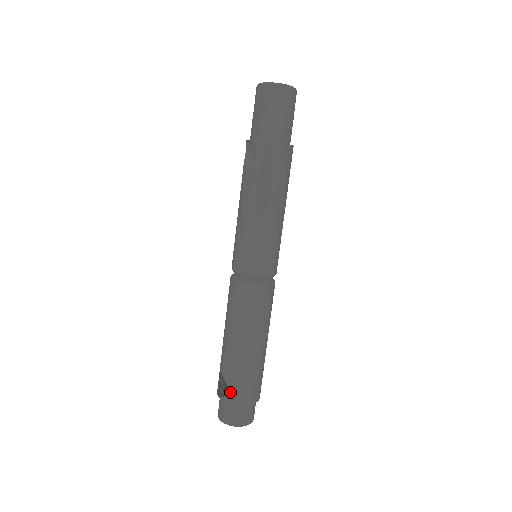
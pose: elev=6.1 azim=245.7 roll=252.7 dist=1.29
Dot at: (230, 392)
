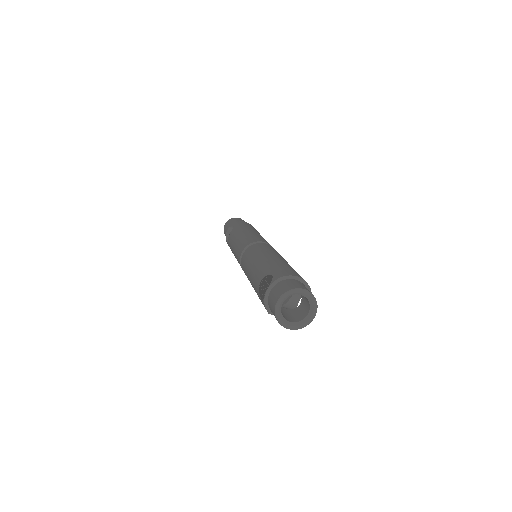
Dot at: (276, 274)
